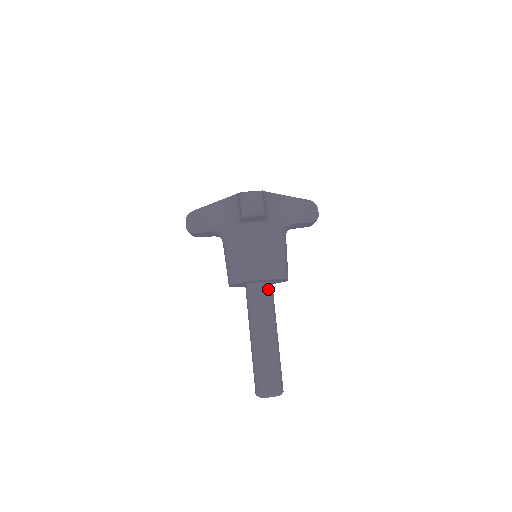
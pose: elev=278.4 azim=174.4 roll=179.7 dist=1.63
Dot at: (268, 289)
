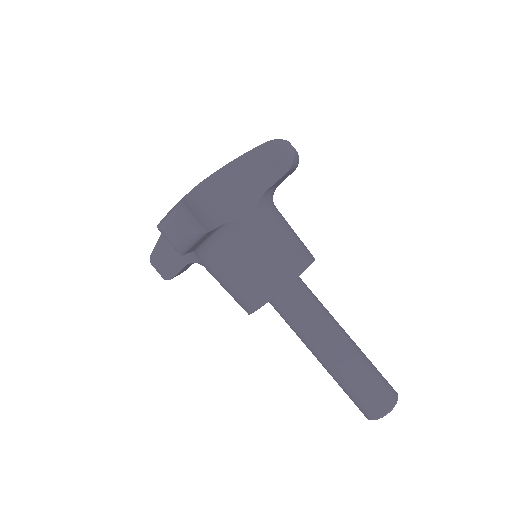
Dot at: (294, 293)
